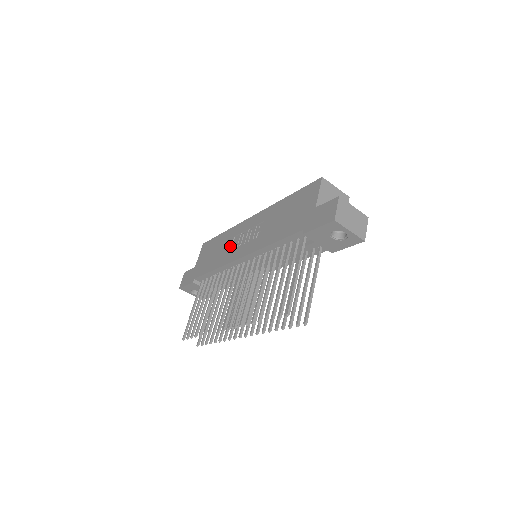
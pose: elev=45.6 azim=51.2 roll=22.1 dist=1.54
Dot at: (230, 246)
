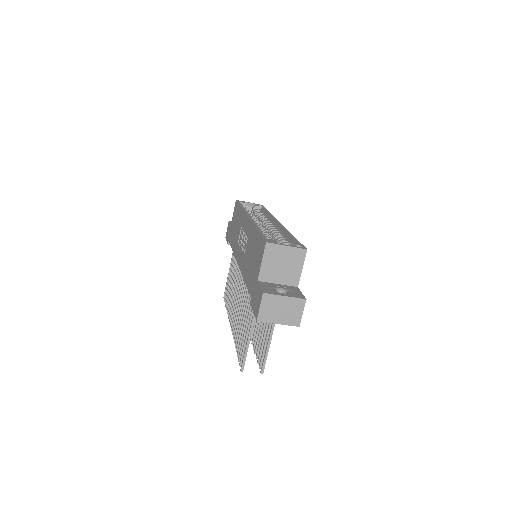
Dot at: (238, 236)
